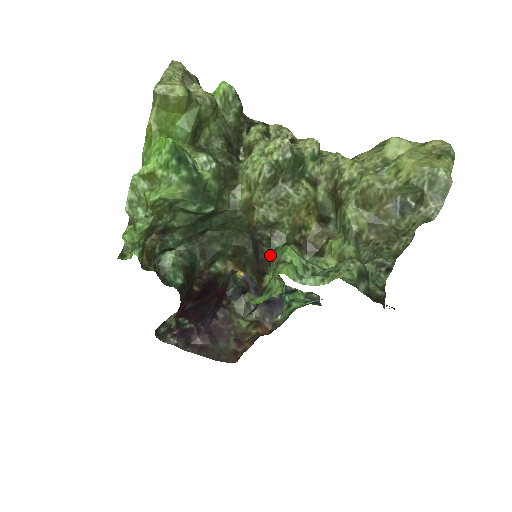
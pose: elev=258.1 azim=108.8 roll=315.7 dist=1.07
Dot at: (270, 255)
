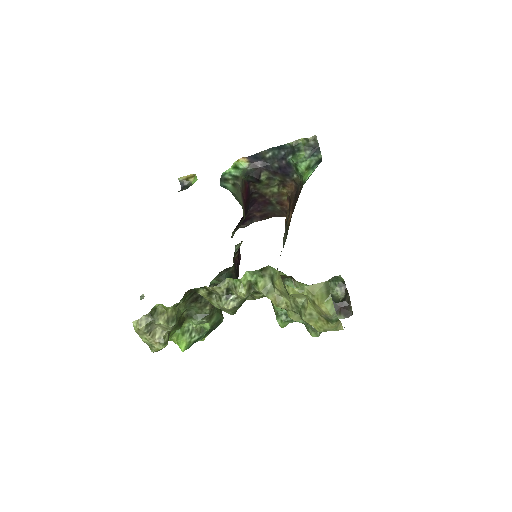
Dot at: occluded
